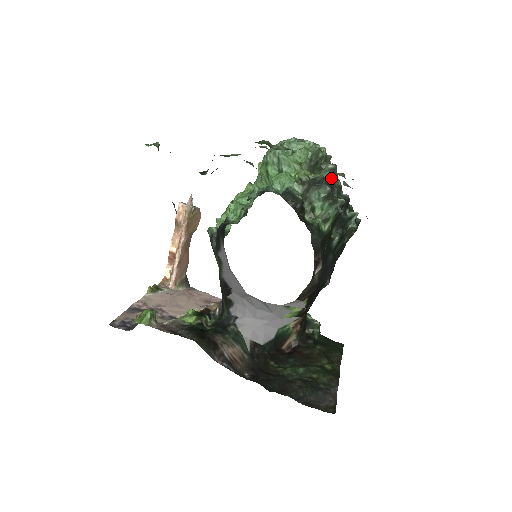
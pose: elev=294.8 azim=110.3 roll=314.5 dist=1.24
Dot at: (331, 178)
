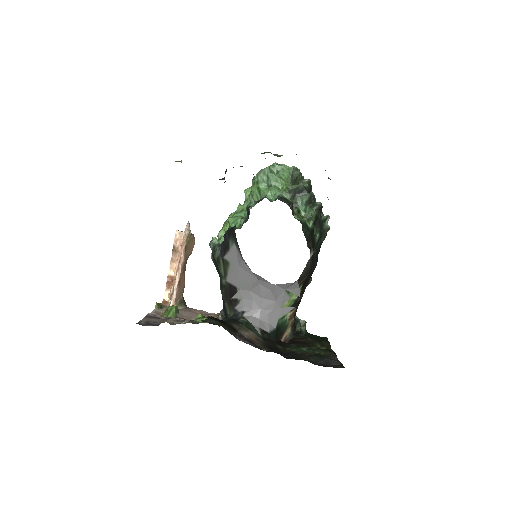
Dot at: (308, 189)
